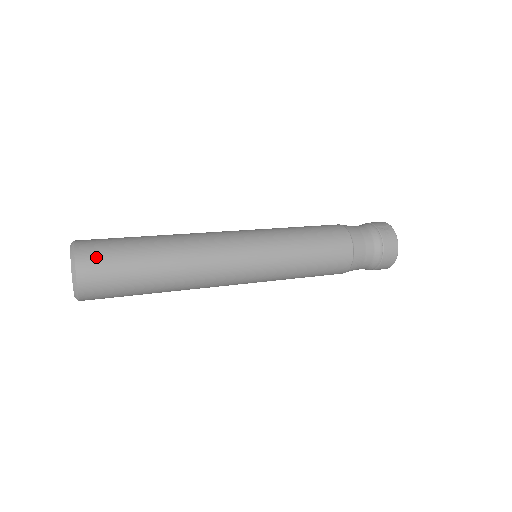
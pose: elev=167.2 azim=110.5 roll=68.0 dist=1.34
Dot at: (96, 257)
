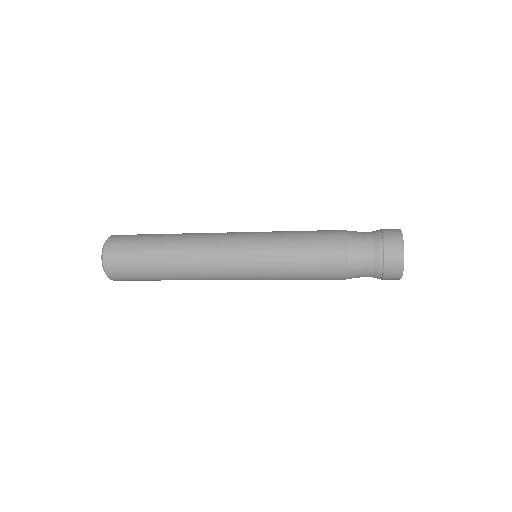
Dot at: (125, 235)
